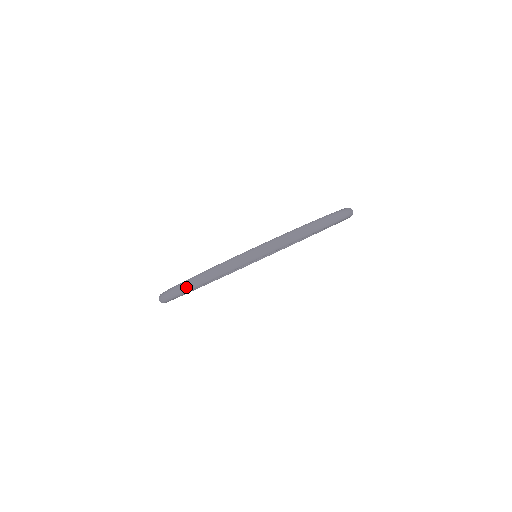
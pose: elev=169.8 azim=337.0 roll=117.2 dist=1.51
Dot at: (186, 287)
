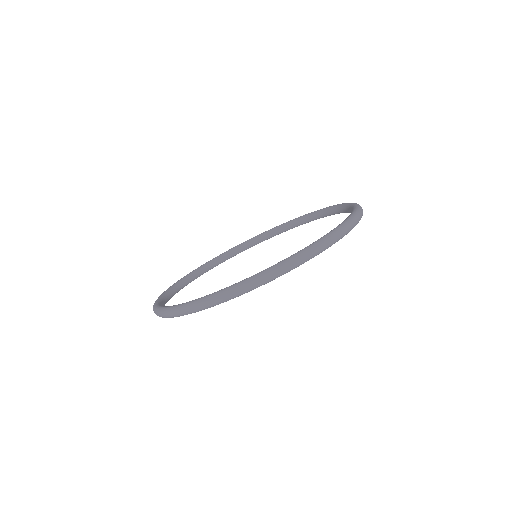
Dot at: (157, 315)
